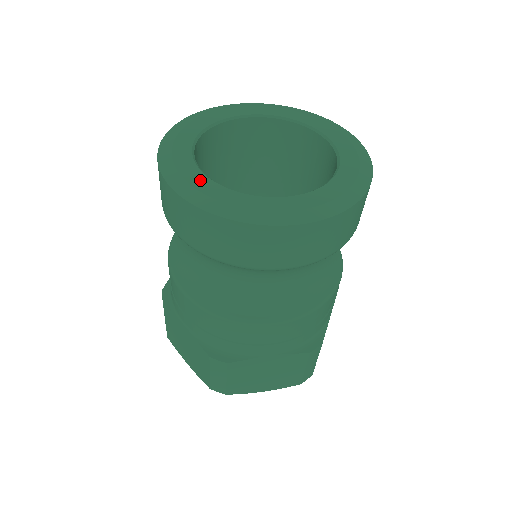
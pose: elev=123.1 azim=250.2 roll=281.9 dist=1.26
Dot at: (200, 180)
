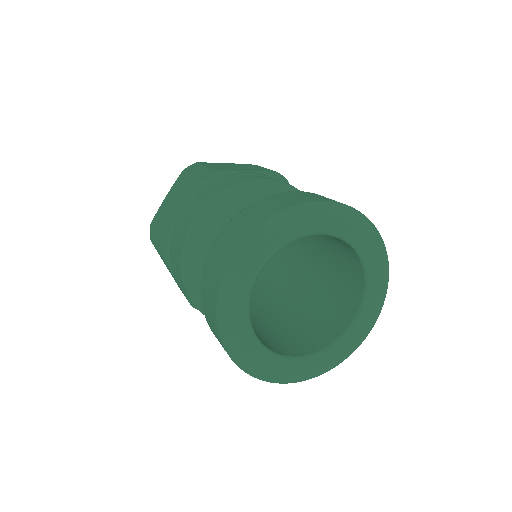
Dot at: (304, 365)
